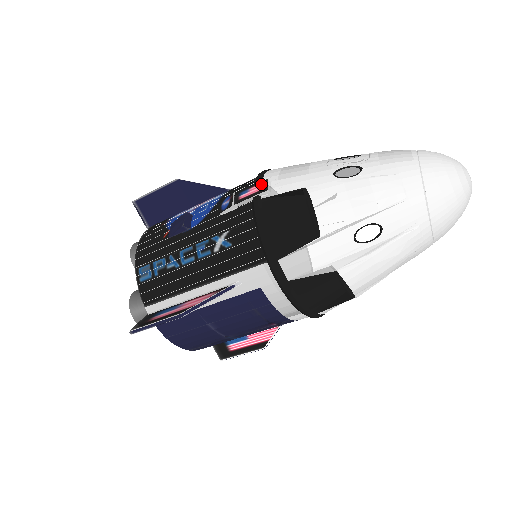
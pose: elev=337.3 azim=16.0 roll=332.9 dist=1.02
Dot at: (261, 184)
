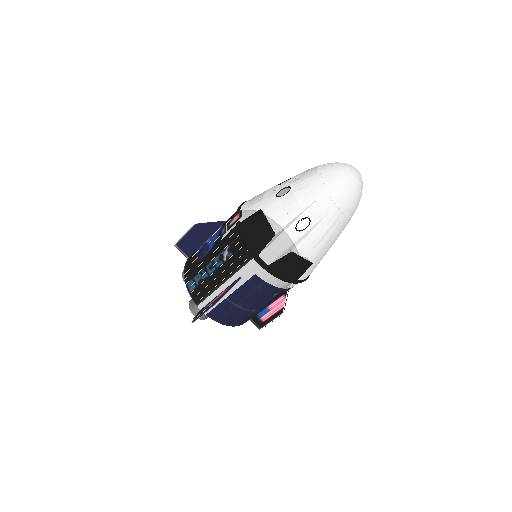
Dot at: (239, 214)
